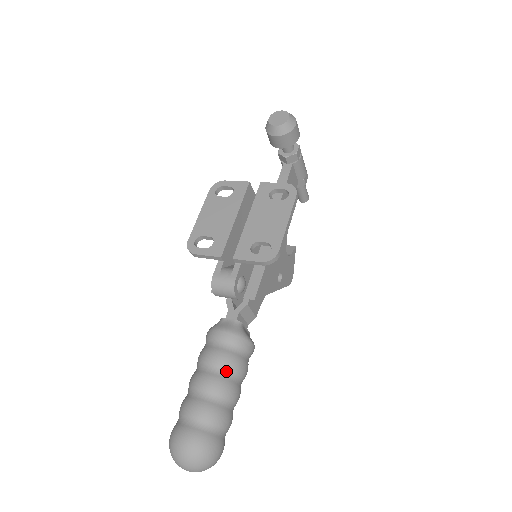
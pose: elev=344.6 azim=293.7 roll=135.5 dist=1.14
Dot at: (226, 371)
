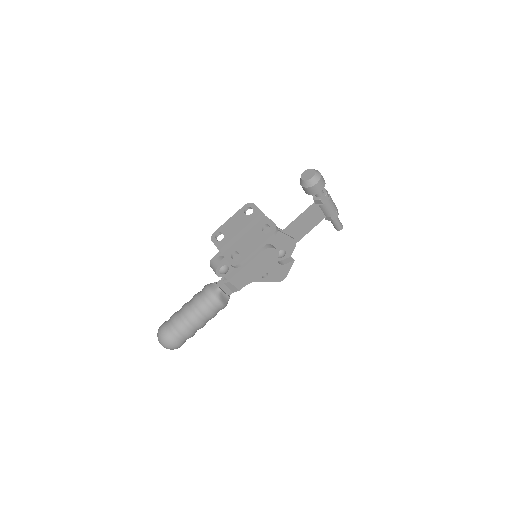
Dot at: (197, 310)
